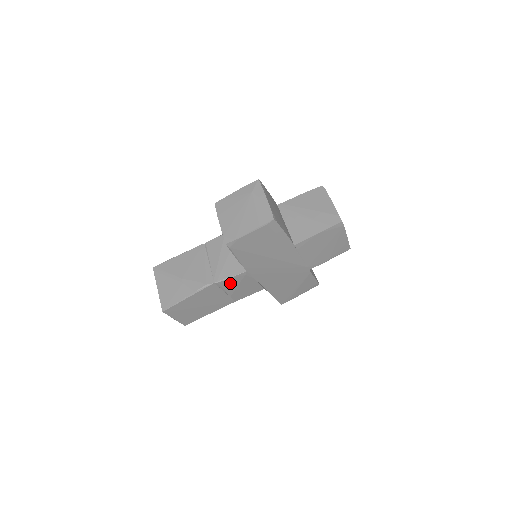
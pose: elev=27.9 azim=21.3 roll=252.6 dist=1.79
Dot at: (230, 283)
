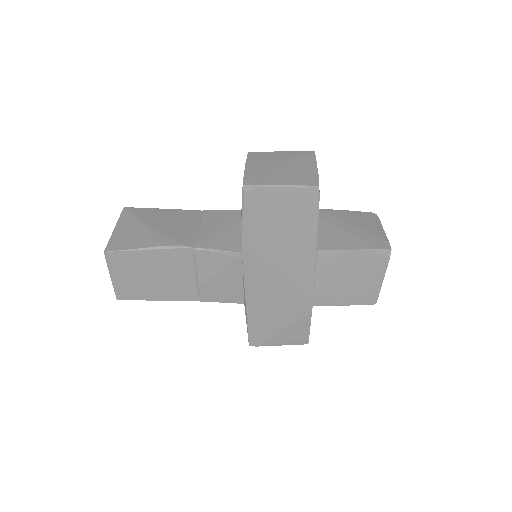
Dot at: (211, 261)
